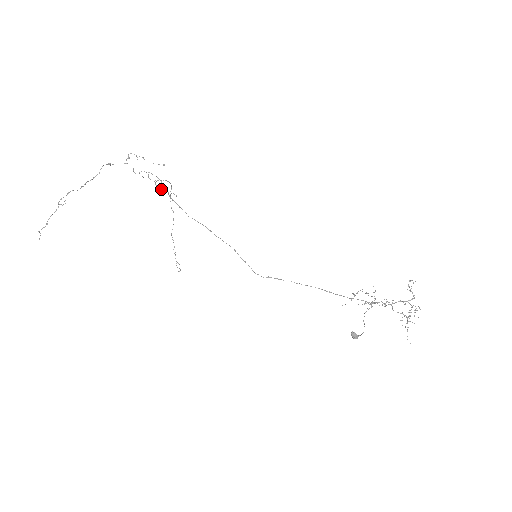
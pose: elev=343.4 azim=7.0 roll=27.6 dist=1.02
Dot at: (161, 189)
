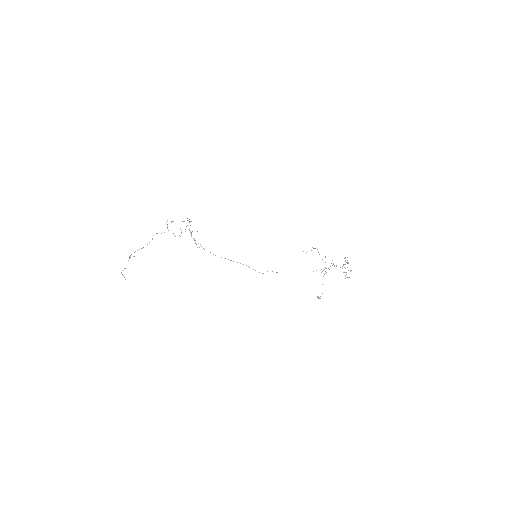
Dot at: occluded
